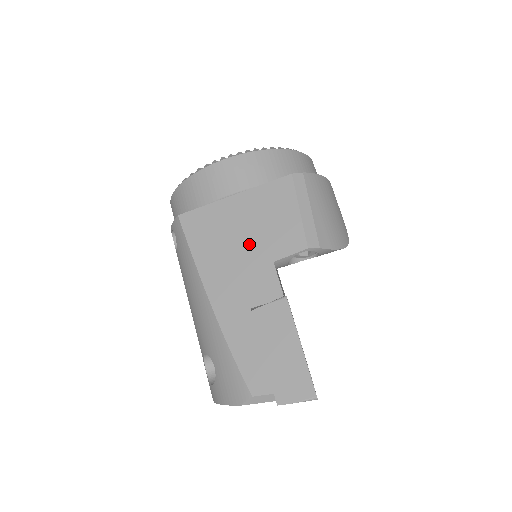
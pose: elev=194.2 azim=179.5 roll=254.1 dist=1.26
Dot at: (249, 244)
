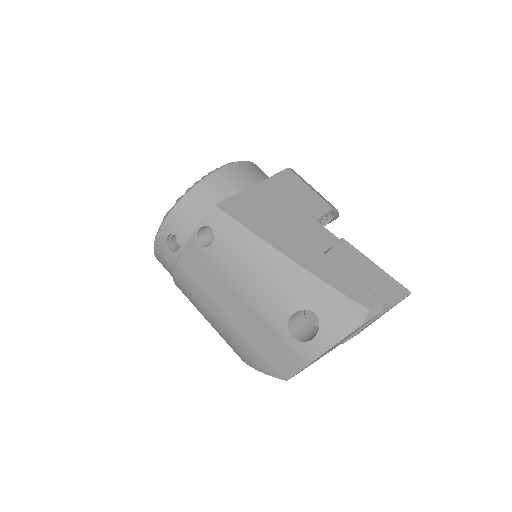
Dot at: (290, 213)
